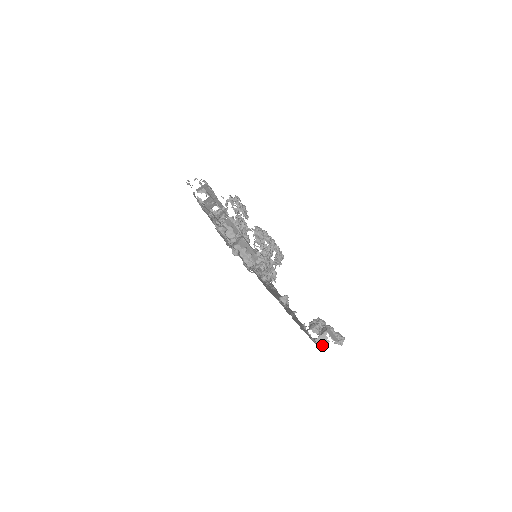
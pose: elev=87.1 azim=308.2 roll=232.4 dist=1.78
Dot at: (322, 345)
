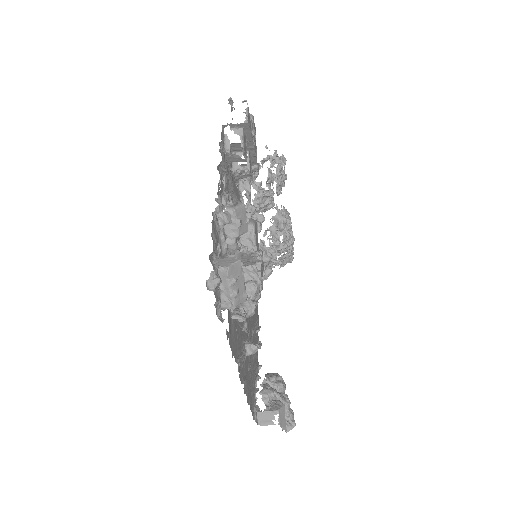
Dot at: (262, 422)
